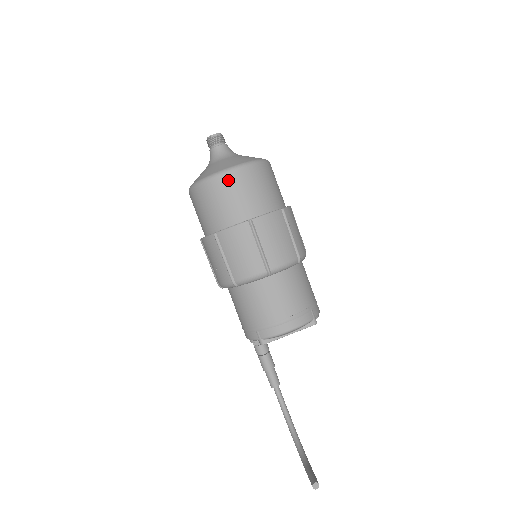
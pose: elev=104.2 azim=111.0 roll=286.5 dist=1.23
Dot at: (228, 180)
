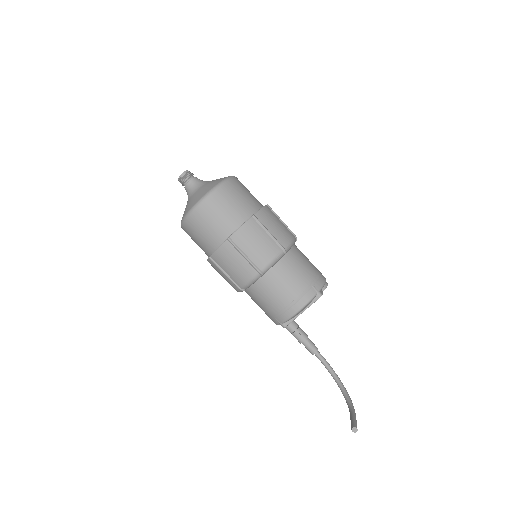
Dot at: (199, 213)
